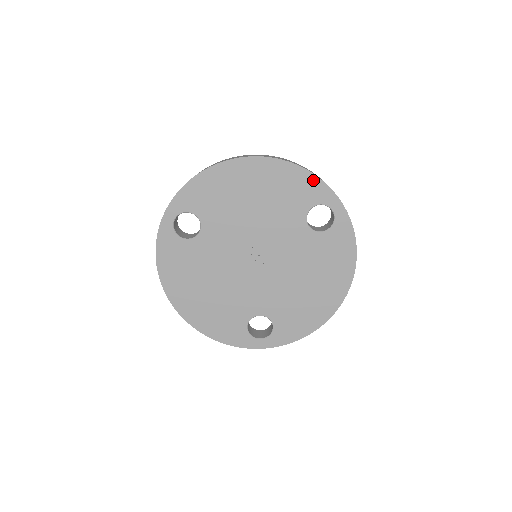
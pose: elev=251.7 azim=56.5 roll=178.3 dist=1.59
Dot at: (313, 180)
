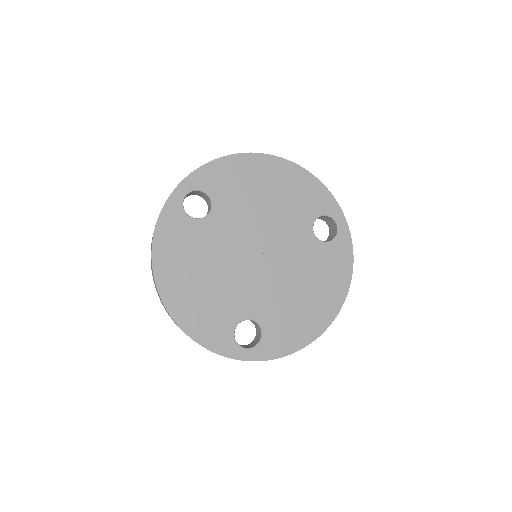
Dot at: (324, 191)
